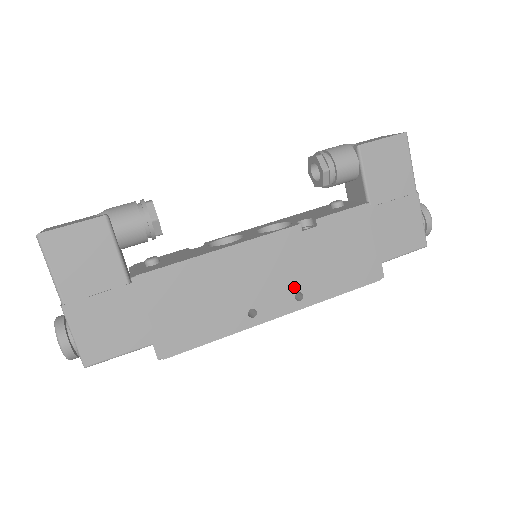
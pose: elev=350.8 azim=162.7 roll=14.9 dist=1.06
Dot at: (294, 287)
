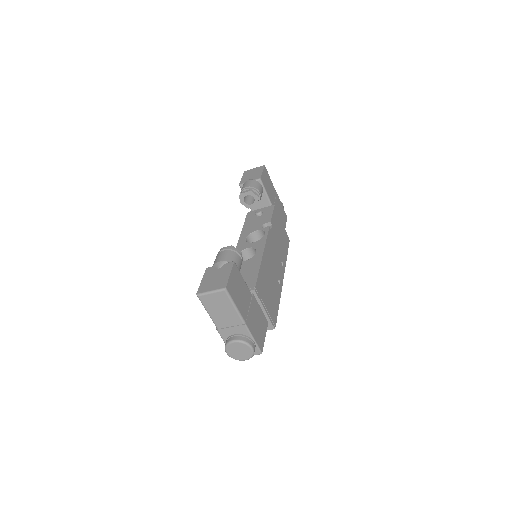
Dot at: (280, 260)
